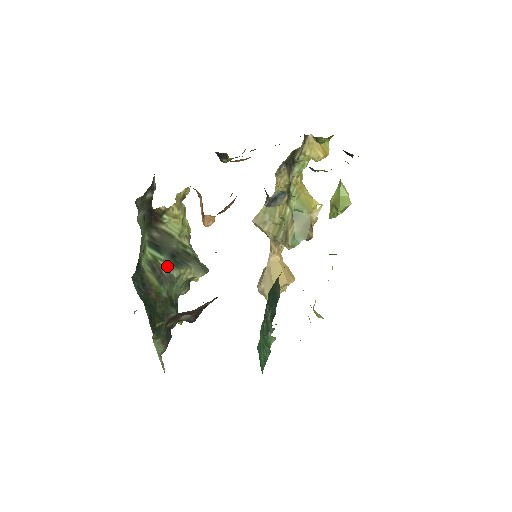
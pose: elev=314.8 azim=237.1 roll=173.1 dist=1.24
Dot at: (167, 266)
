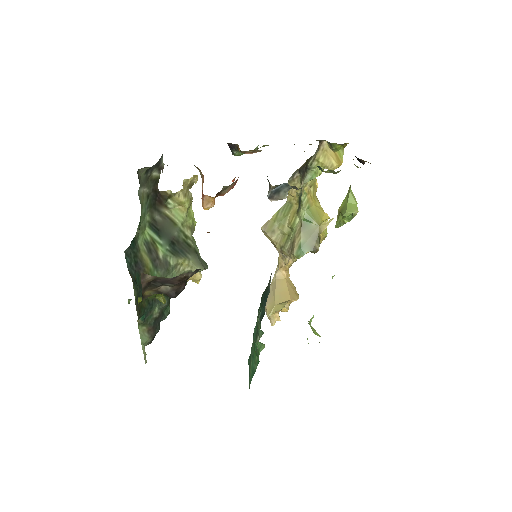
Dot at: (165, 252)
